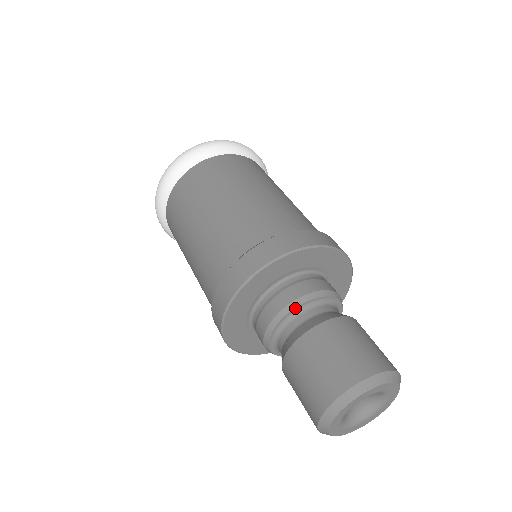
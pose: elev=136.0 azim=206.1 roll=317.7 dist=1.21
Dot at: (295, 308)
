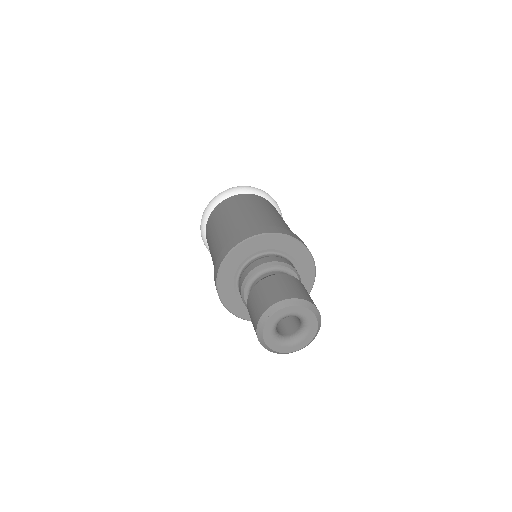
Dot at: (257, 271)
